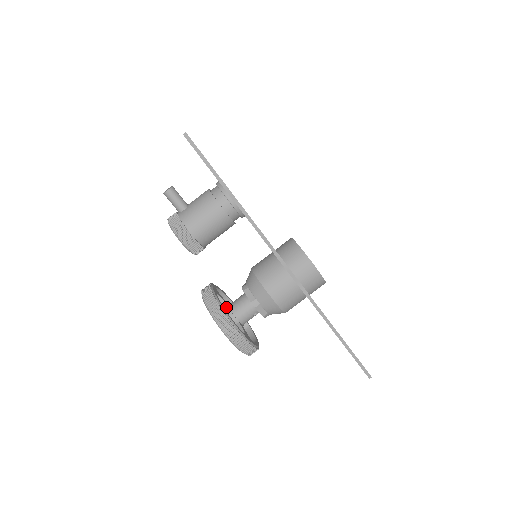
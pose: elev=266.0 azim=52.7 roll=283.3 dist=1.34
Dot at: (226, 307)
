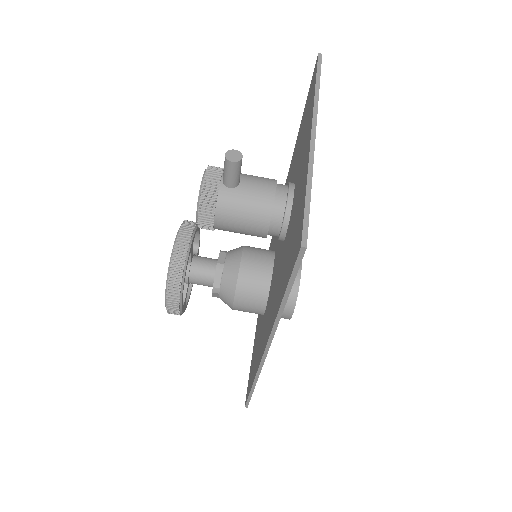
Dot at: (188, 262)
